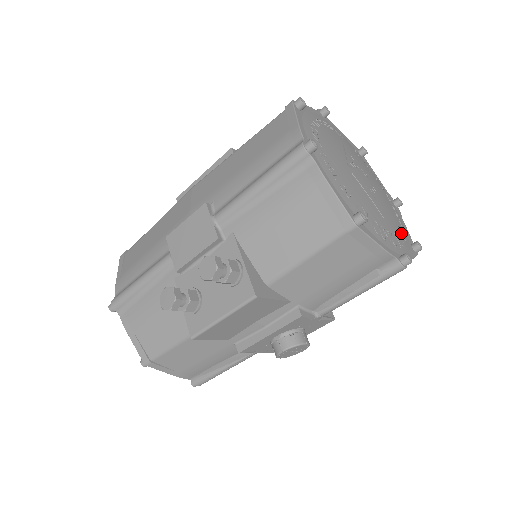
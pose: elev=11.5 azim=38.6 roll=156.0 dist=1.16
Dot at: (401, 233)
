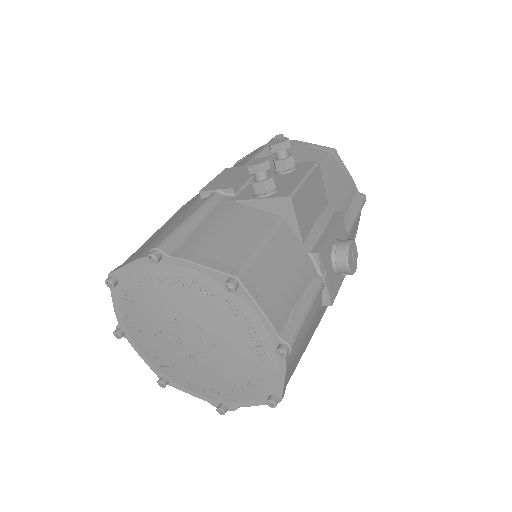
Dot at: occluded
